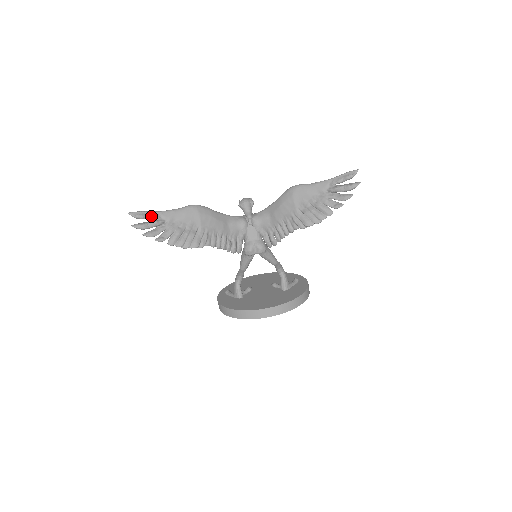
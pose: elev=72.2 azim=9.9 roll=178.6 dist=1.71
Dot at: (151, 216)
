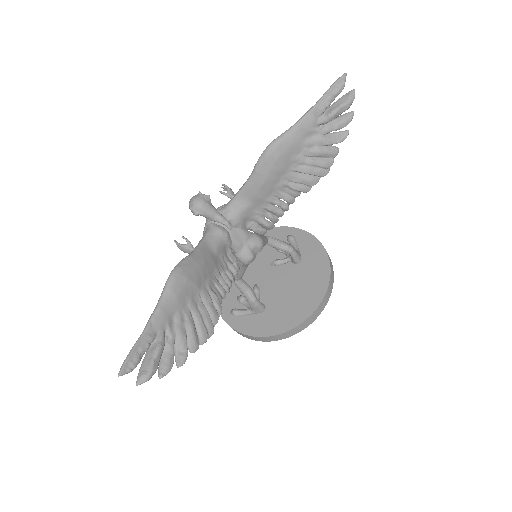
Dot at: (146, 346)
